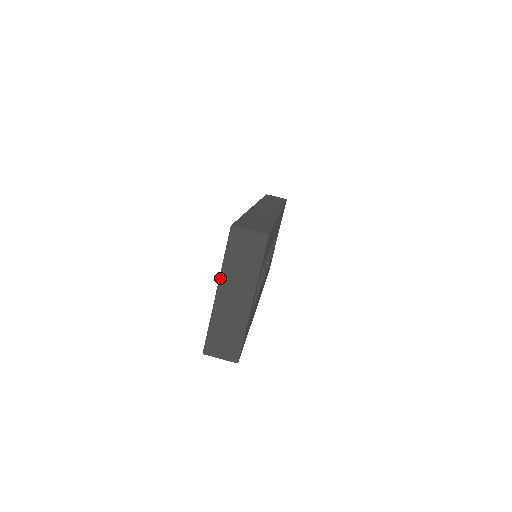
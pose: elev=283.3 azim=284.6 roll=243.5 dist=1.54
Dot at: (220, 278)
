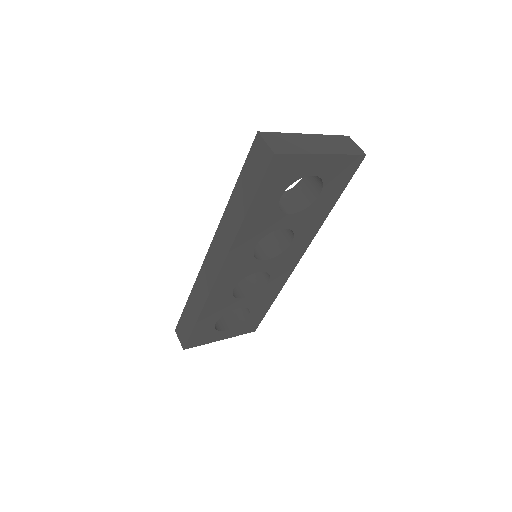
Dot at: (317, 135)
